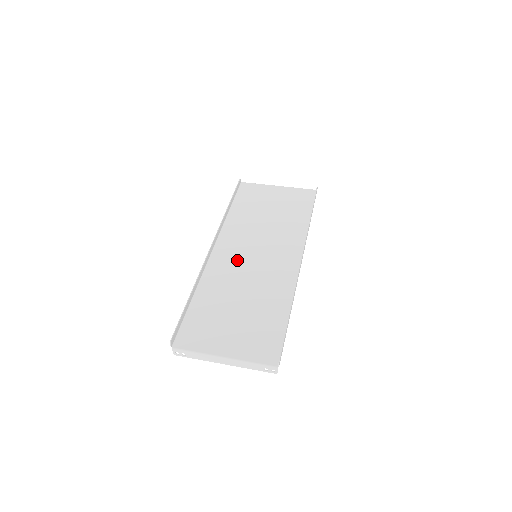
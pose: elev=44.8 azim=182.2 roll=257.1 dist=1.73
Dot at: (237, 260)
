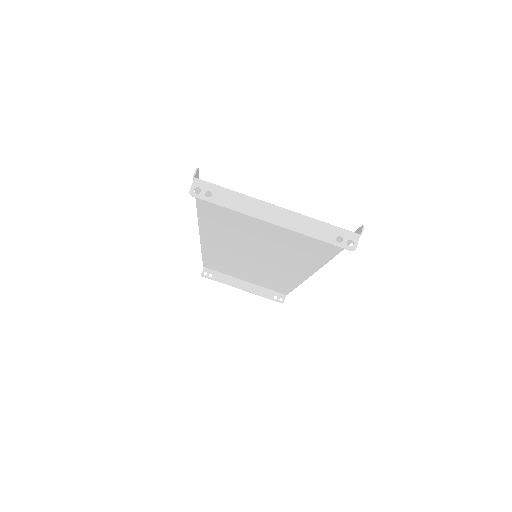
Dot at: (236, 245)
